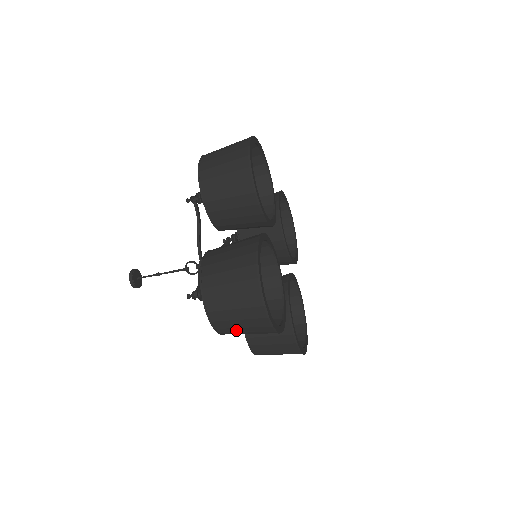
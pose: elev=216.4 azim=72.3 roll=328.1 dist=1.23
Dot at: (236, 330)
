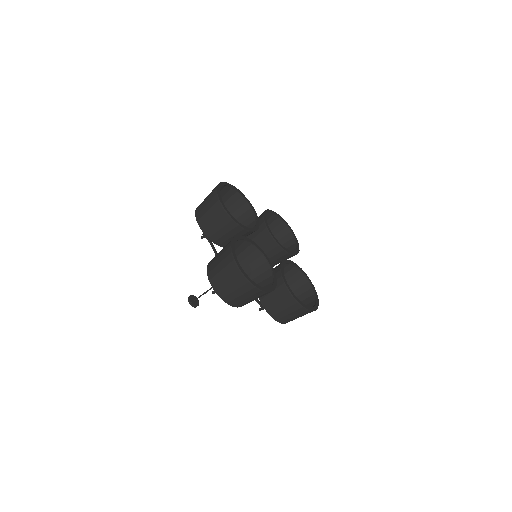
Dot at: (239, 299)
